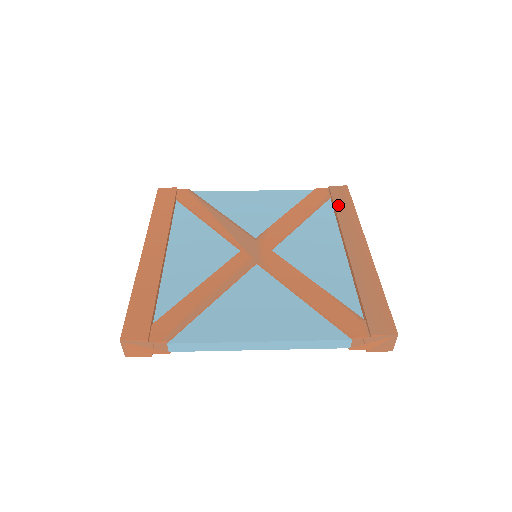
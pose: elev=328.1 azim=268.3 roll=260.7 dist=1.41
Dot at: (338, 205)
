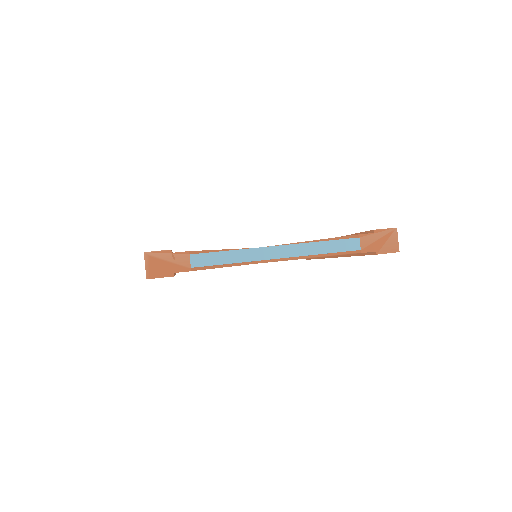
Dot at: occluded
